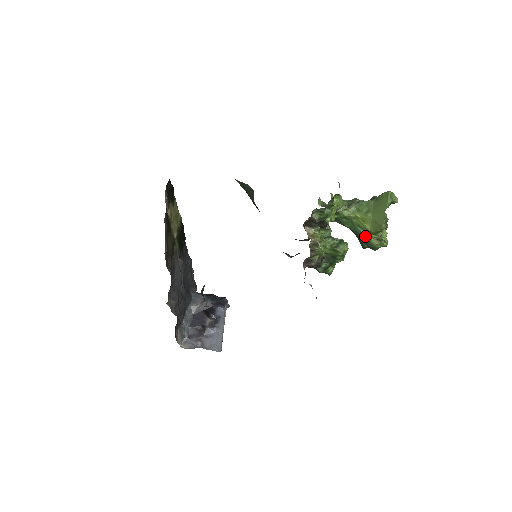
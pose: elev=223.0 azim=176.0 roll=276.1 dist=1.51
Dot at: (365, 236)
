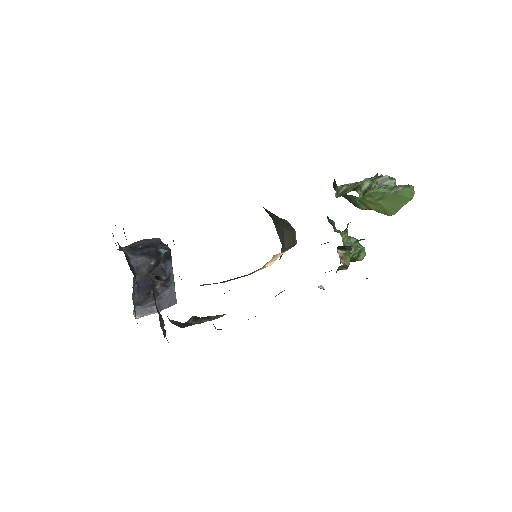
Dot at: (357, 203)
